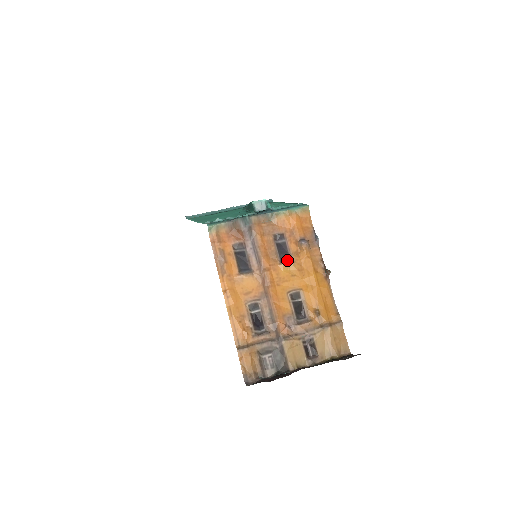
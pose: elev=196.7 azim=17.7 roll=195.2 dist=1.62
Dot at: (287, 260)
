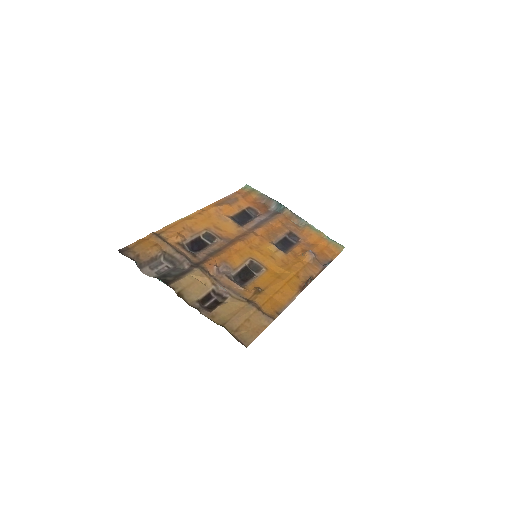
Dot at: (281, 249)
